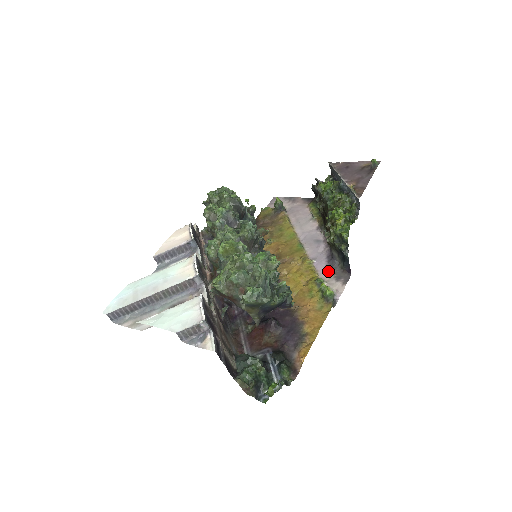
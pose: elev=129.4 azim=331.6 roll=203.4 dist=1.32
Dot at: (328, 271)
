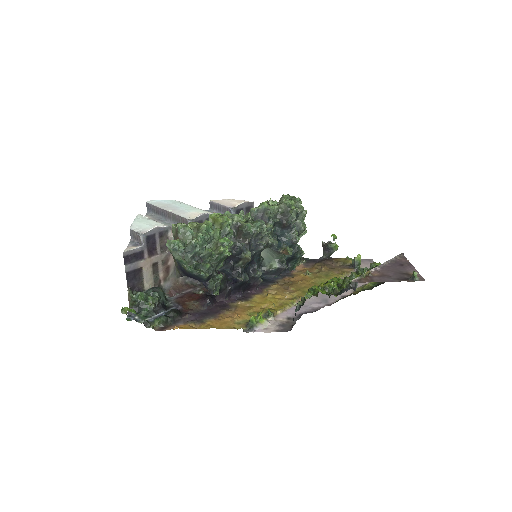
Dot at: (289, 317)
